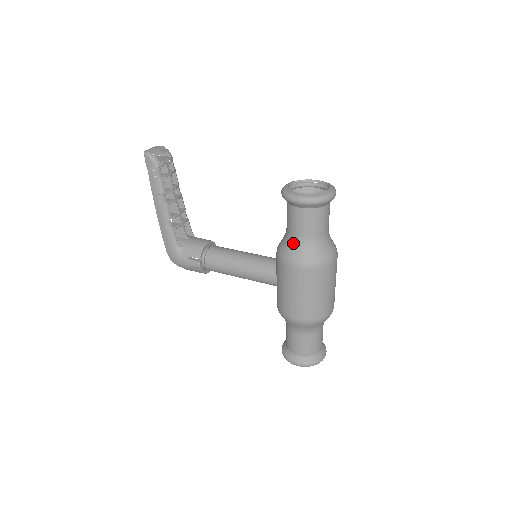
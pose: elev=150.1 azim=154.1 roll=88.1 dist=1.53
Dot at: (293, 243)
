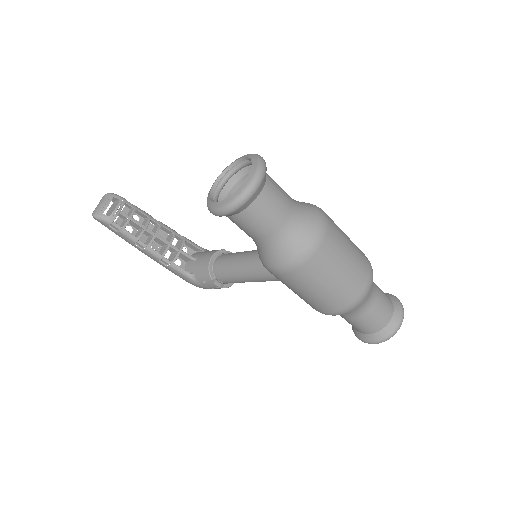
Dot at: (260, 248)
